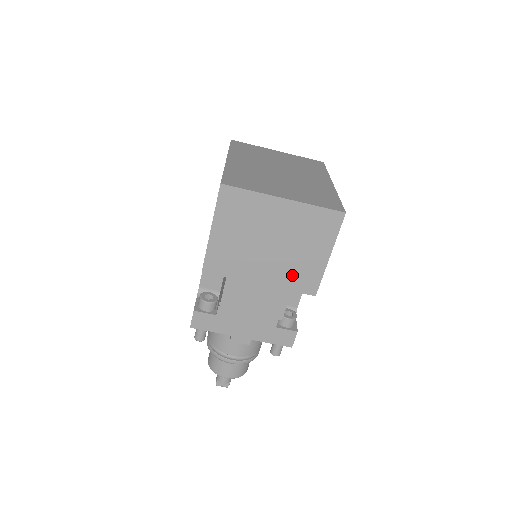
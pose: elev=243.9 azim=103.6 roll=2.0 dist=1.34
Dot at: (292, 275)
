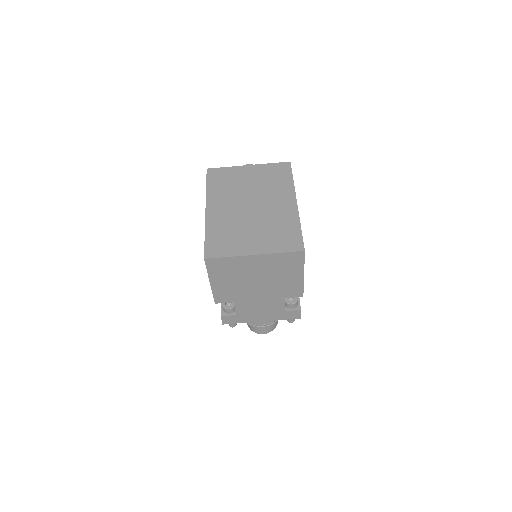
Dot at: (280, 290)
